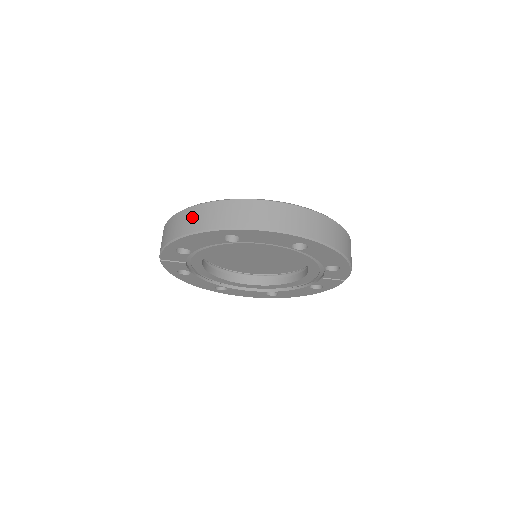
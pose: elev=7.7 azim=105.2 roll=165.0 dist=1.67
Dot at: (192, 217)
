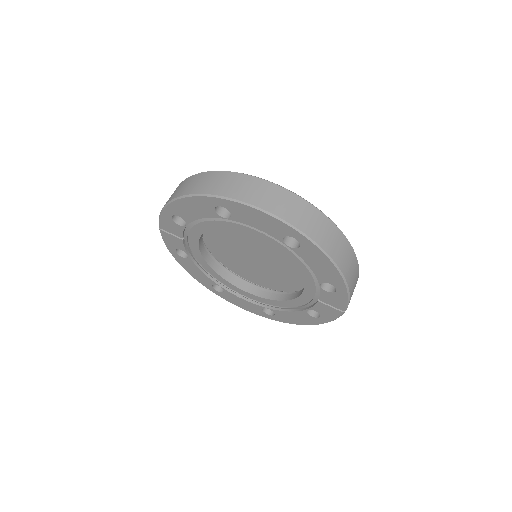
Dot at: (193, 182)
